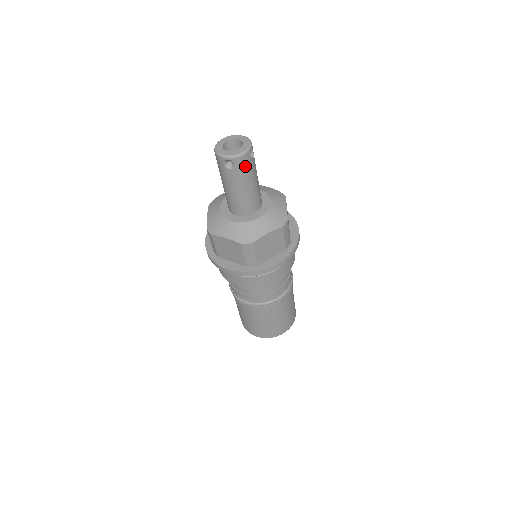
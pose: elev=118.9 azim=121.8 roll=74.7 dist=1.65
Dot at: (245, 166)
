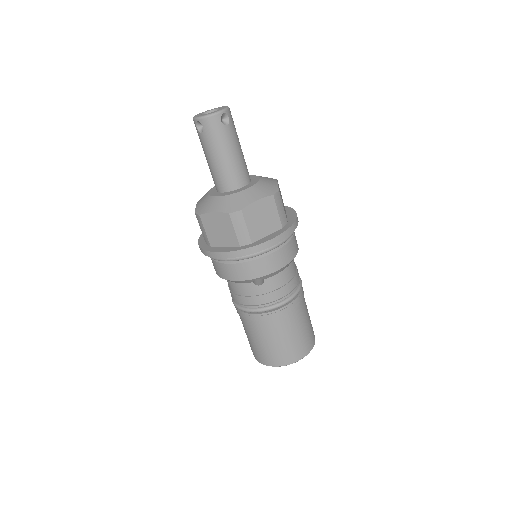
Dot at: (233, 122)
